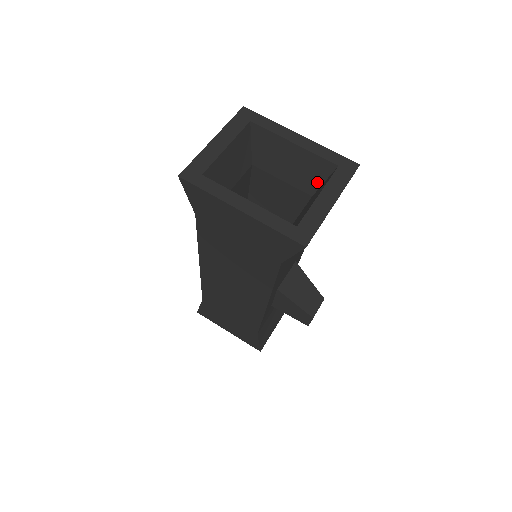
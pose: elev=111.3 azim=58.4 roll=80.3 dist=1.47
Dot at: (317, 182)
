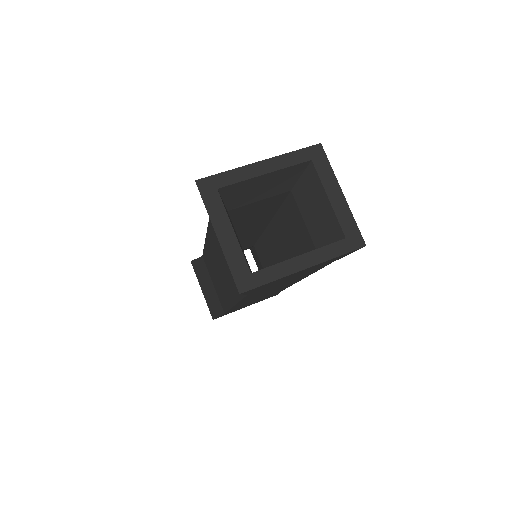
Dot at: (294, 180)
